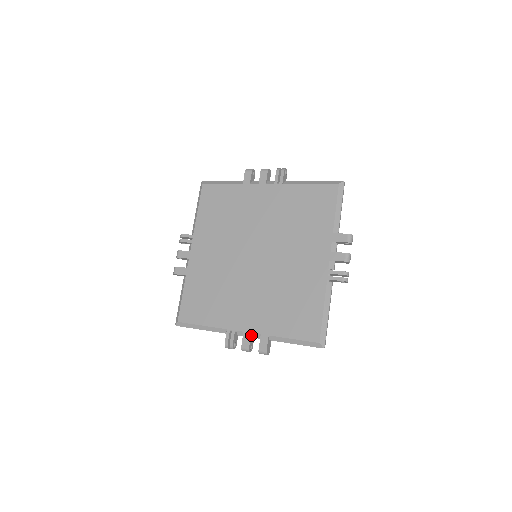
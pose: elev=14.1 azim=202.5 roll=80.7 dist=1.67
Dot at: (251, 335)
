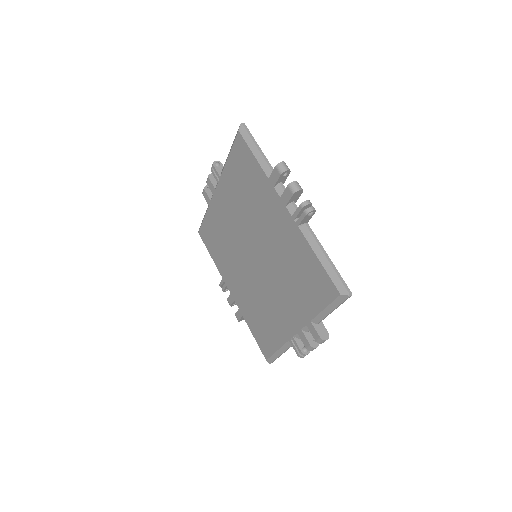
Dot at: (234, 300)
